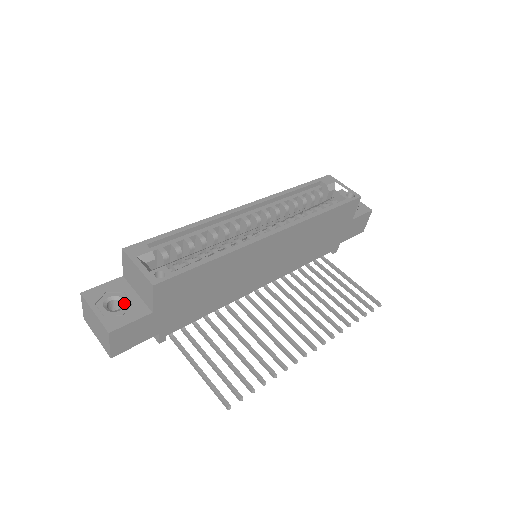
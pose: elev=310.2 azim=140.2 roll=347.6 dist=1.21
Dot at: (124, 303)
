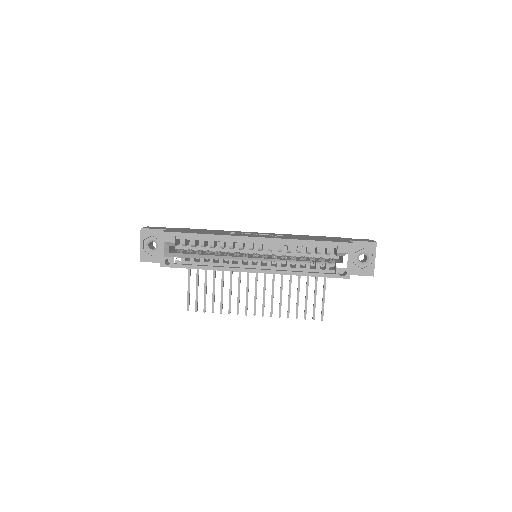
Dot at: (157, 248)
